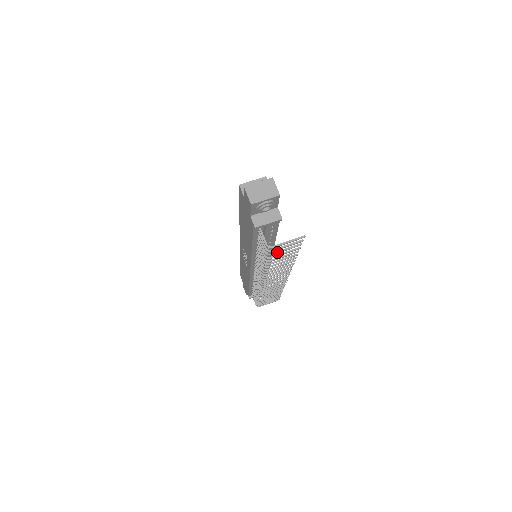
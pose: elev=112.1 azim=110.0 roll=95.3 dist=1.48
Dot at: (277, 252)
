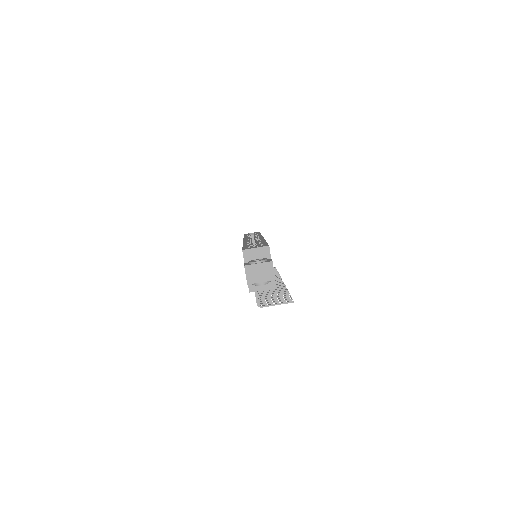
Dot at: (268, 301)
